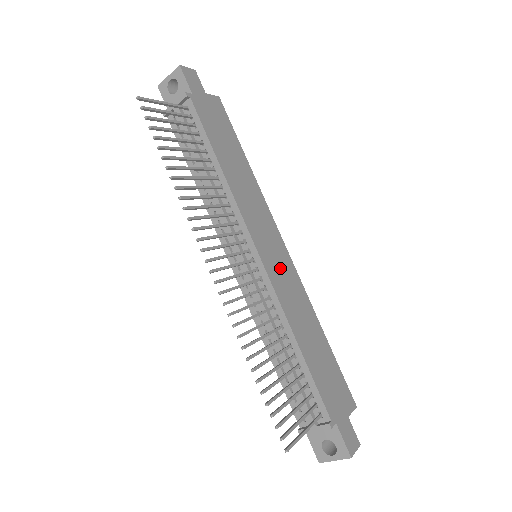
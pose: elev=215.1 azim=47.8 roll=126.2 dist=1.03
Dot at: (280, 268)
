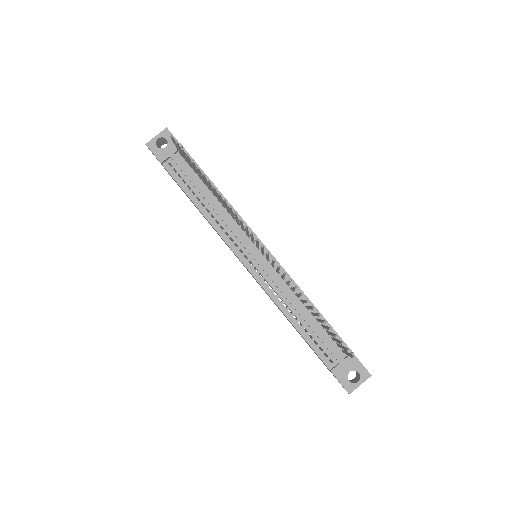
Dot at: occluded
